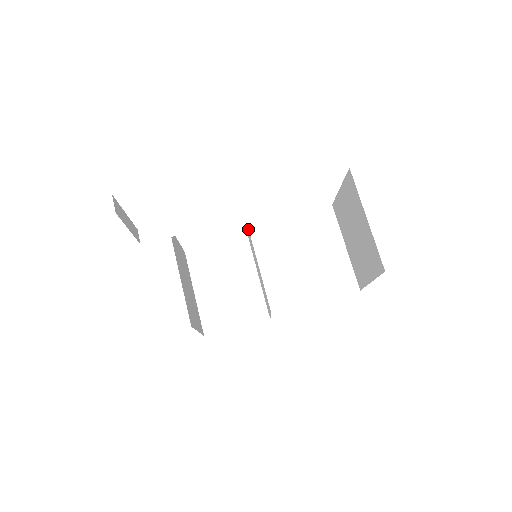
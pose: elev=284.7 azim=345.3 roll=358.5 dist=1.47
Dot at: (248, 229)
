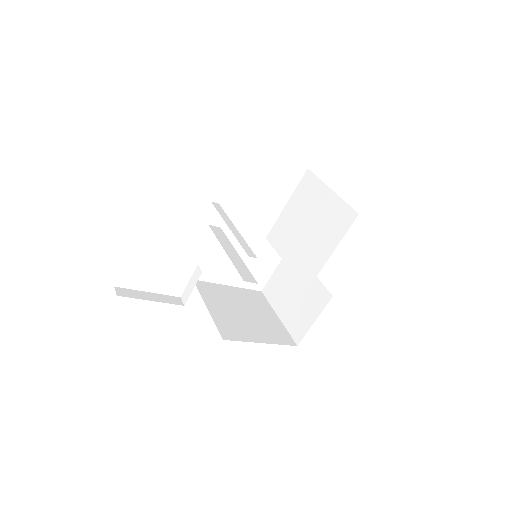
Dot at: (268, 240)
